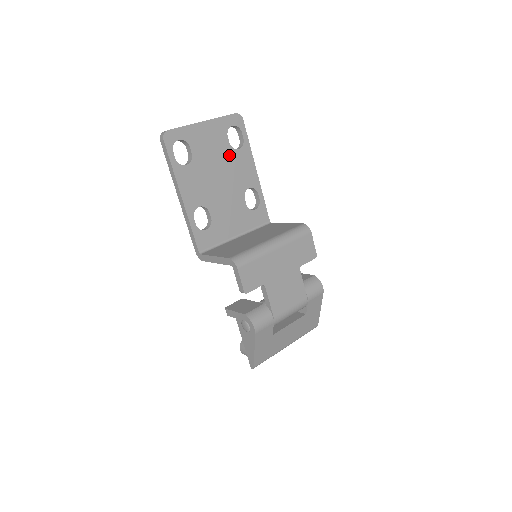
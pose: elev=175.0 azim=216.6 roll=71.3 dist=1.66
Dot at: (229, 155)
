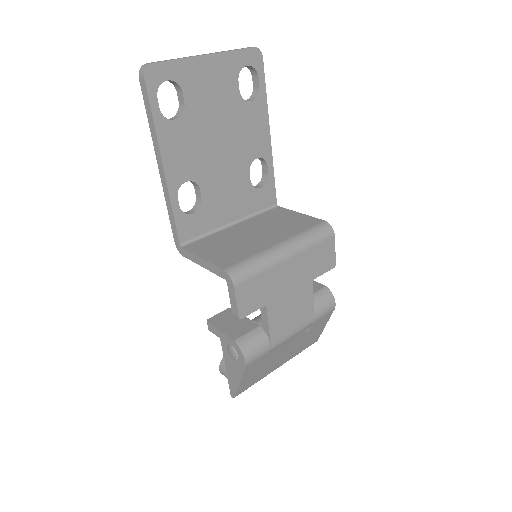
Dot at: (237, 109)
